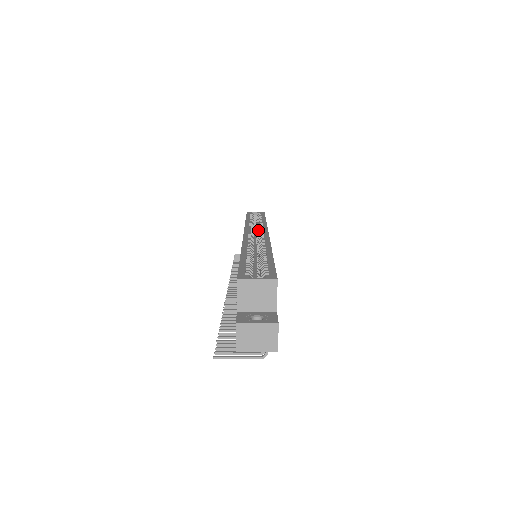
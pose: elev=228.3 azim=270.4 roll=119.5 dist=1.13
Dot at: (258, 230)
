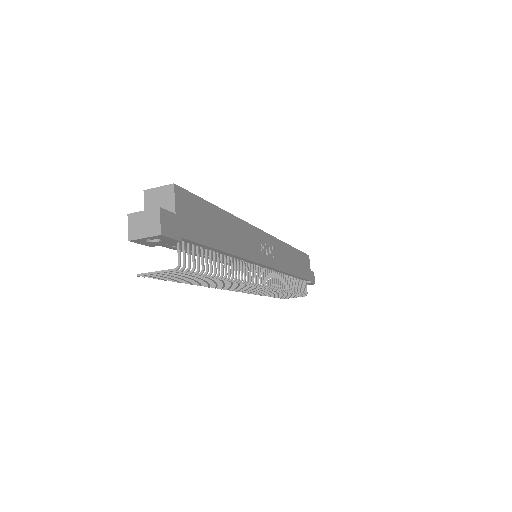
Dot at: occluded
